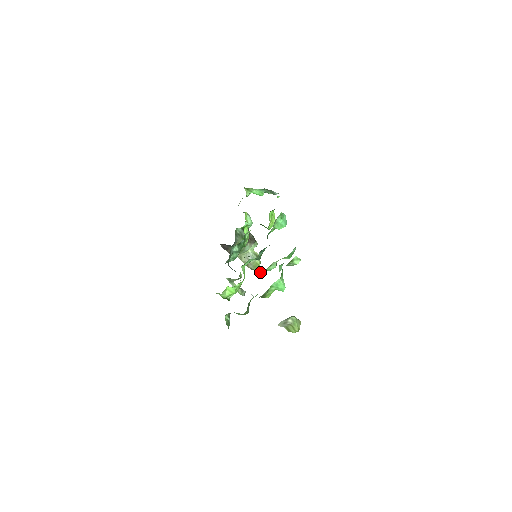
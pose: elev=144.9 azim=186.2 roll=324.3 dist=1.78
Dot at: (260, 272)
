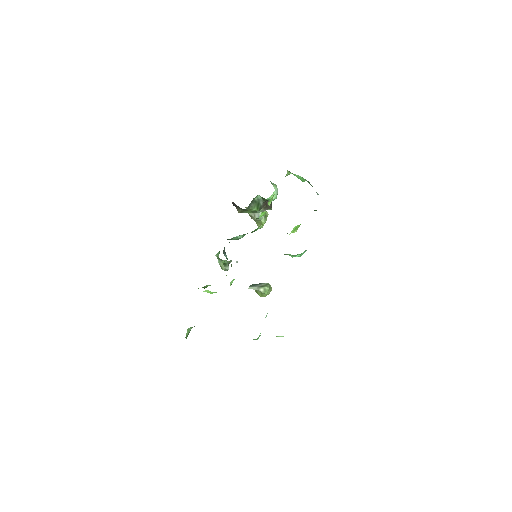
Dot at: (261, 227)
